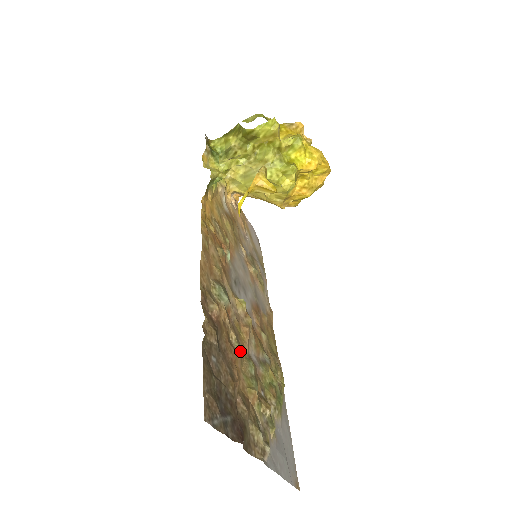
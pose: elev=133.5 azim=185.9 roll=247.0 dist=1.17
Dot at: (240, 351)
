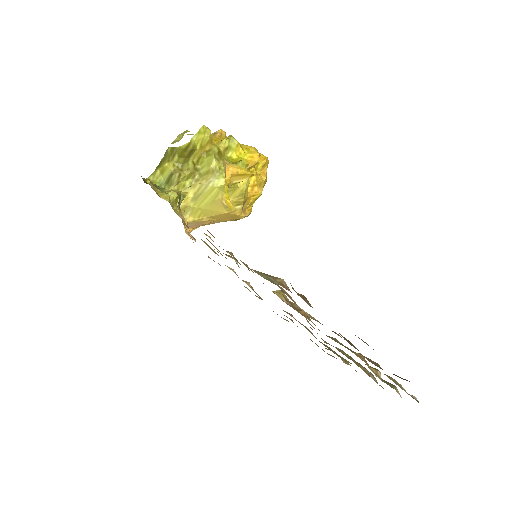
Dot at: occluded
